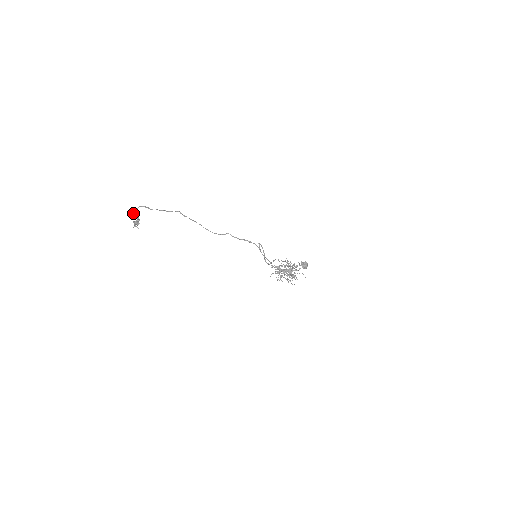
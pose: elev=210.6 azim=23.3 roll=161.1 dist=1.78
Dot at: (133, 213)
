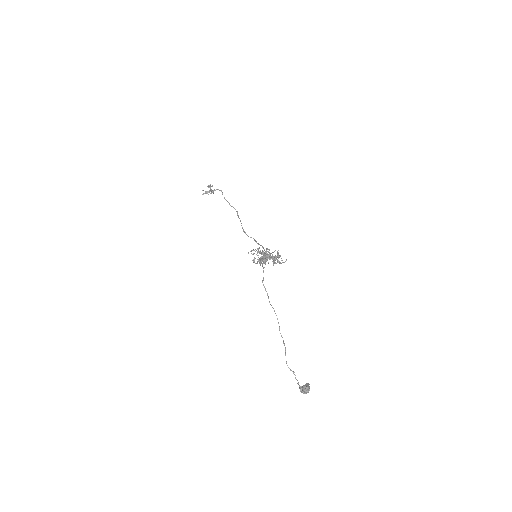
Dot at: occluded
